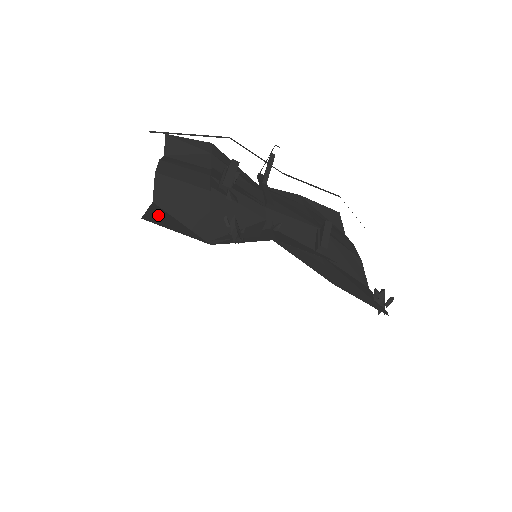
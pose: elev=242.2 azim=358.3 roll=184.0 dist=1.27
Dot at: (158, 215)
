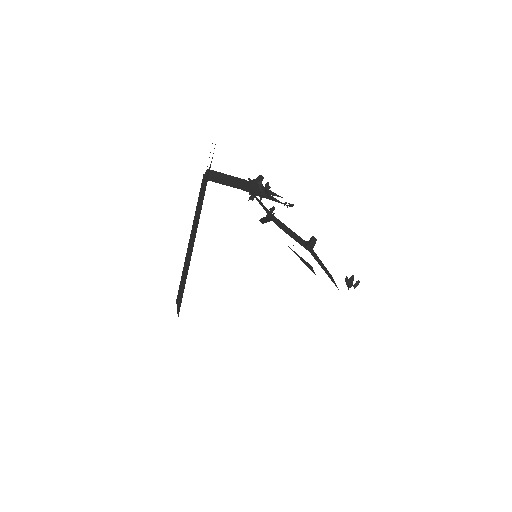
Dot at: occluded
